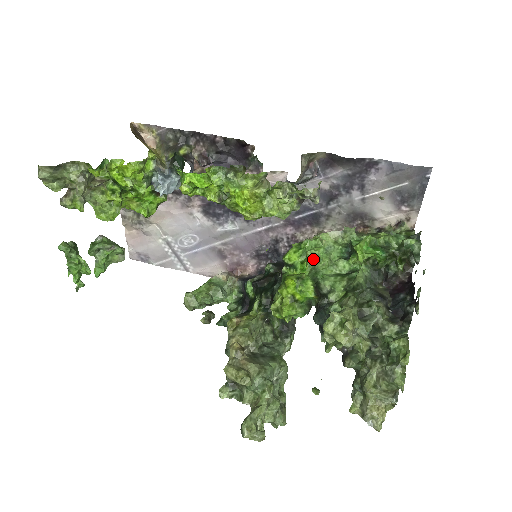
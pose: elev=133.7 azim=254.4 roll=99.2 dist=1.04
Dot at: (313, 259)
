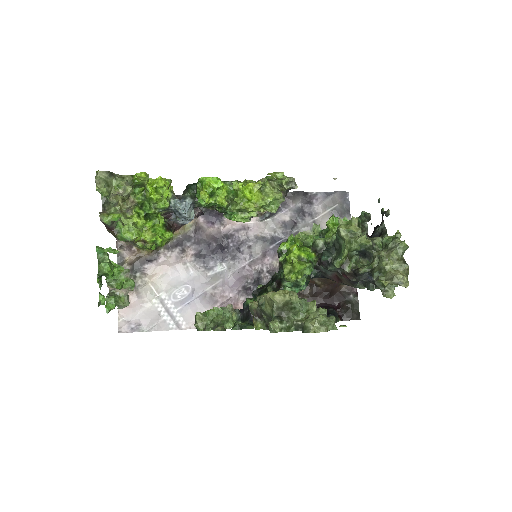
Dot at: (302, 238)
